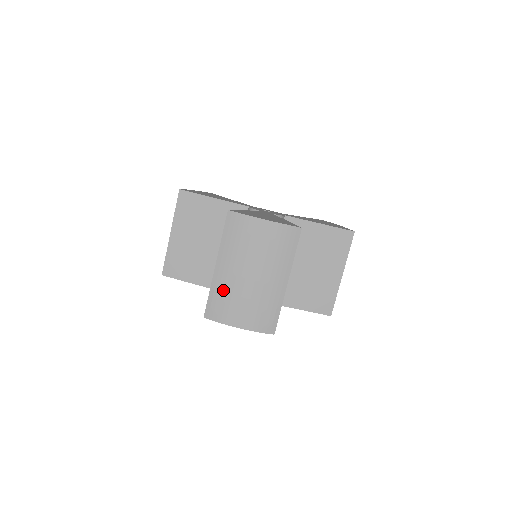
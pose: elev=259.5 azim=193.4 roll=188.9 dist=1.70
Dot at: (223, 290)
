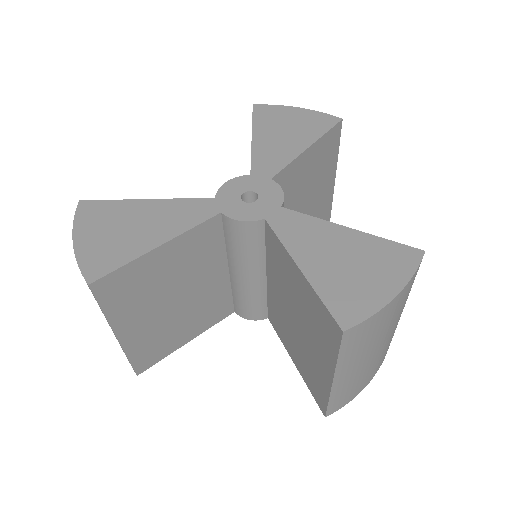
Dot at: (347, 387)
